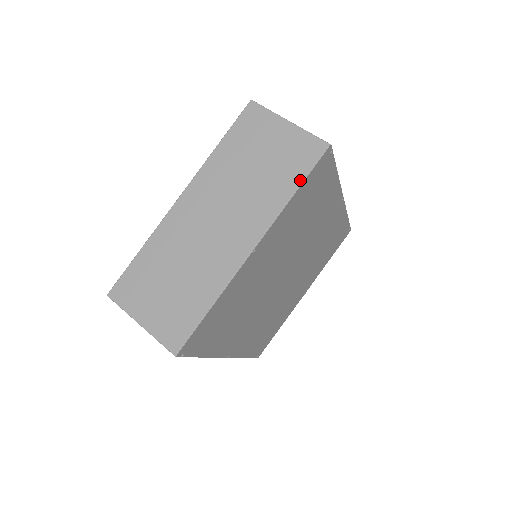
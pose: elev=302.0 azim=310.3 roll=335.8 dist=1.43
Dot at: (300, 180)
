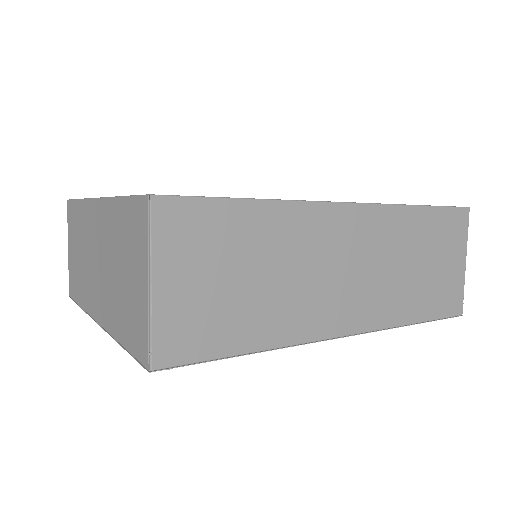
Dot at: (126, 345)
